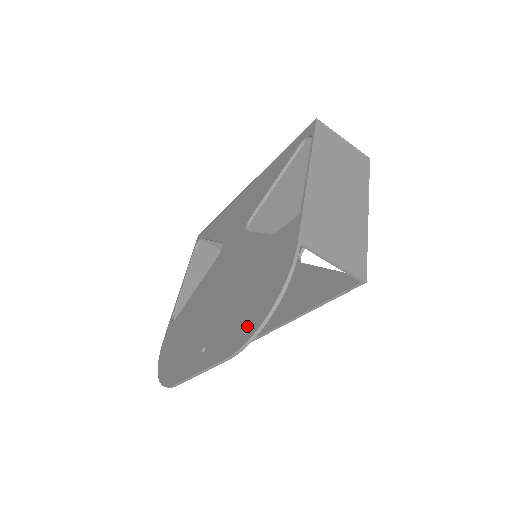
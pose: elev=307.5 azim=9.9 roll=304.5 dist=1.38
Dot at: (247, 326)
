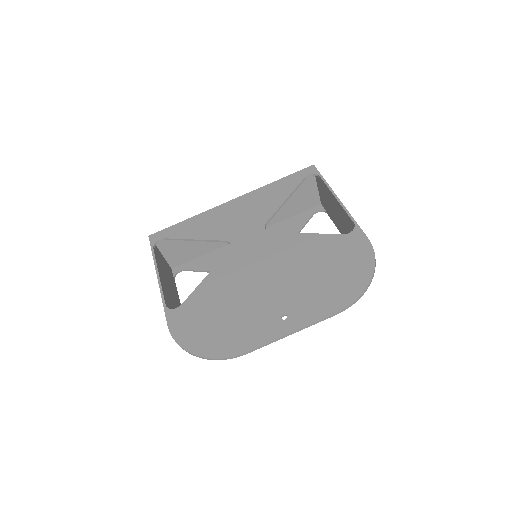
Dot at: (347, 290)
